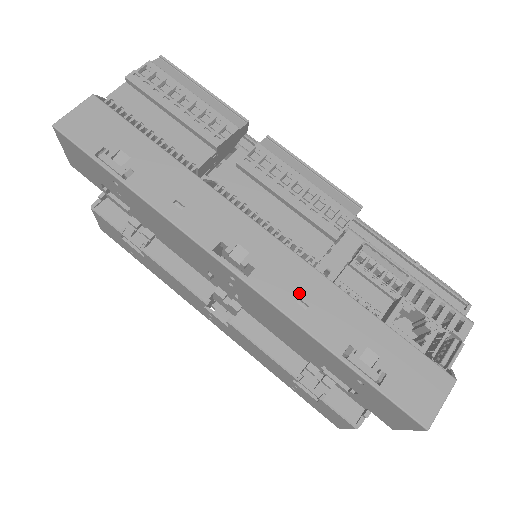
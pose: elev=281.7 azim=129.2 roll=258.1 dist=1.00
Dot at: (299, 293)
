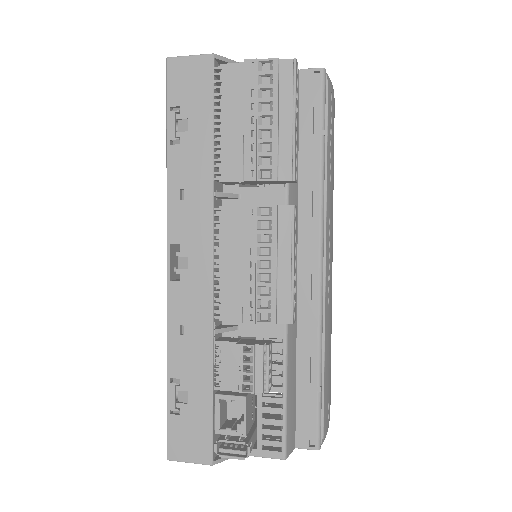
Dot at: (187, 323)
